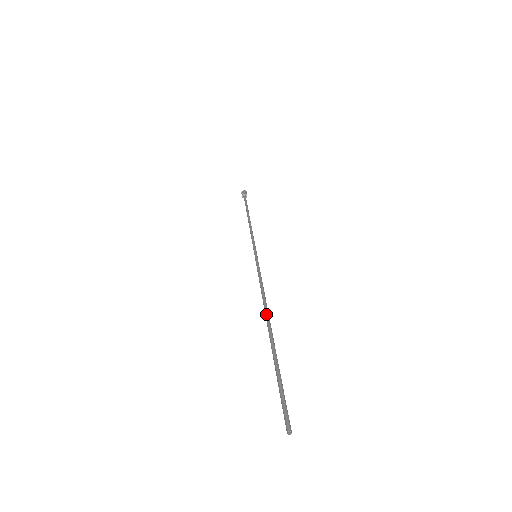
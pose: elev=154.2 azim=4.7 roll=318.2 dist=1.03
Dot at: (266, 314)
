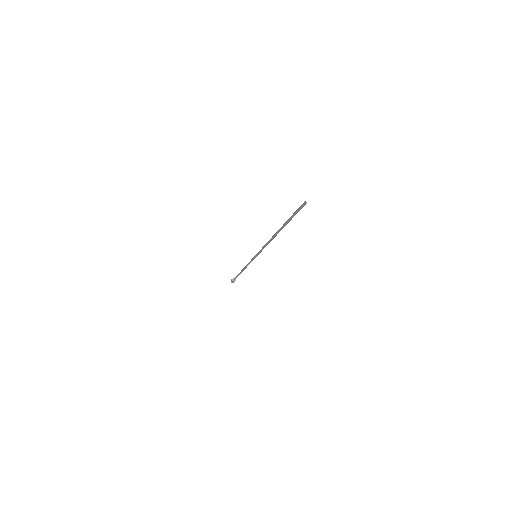
Dot at: (275, 234)
